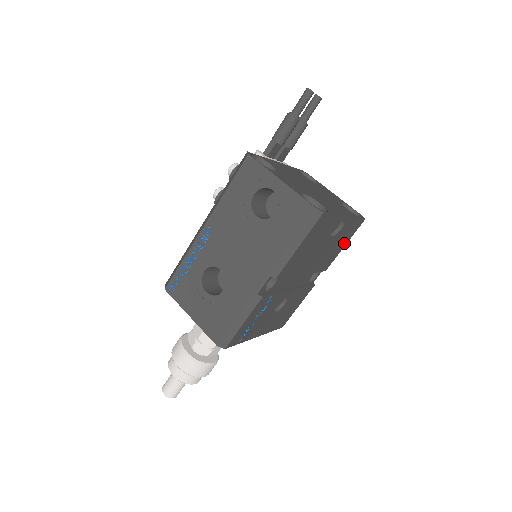
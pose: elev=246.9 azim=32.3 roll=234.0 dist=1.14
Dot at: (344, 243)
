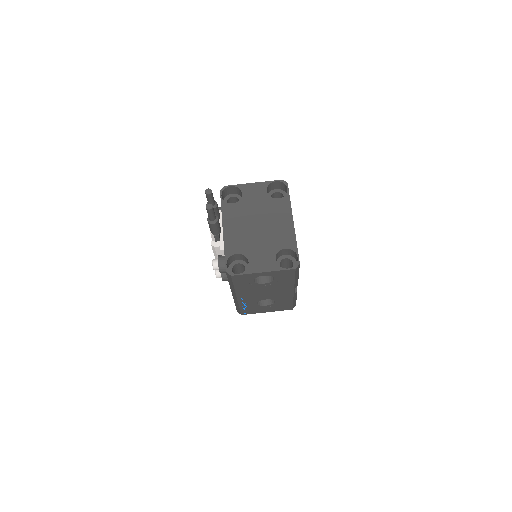
Dot at: occluded
